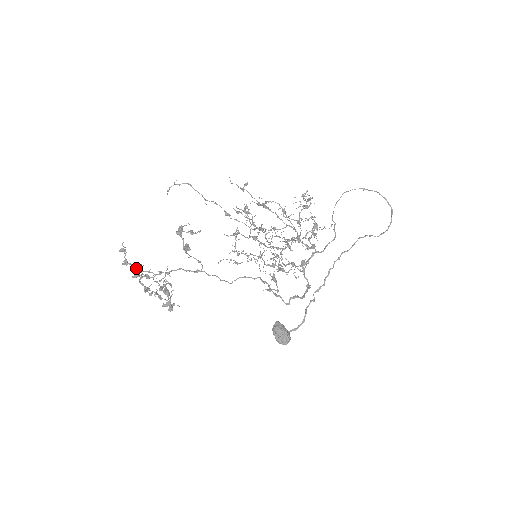
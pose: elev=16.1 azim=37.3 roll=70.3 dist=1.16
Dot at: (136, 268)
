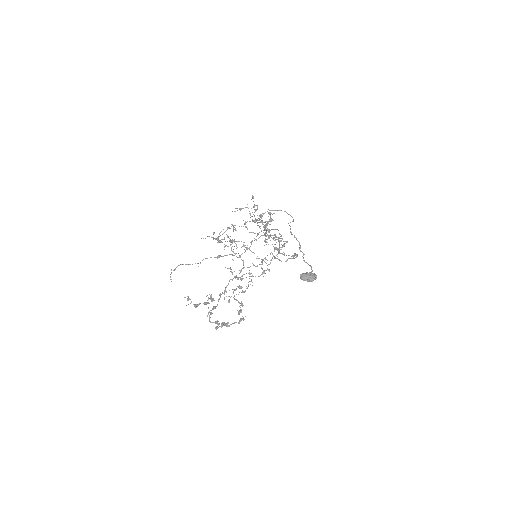
Dot at: (205, 302)
